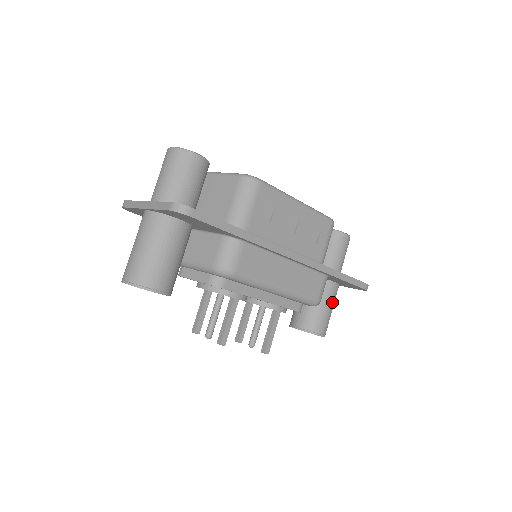
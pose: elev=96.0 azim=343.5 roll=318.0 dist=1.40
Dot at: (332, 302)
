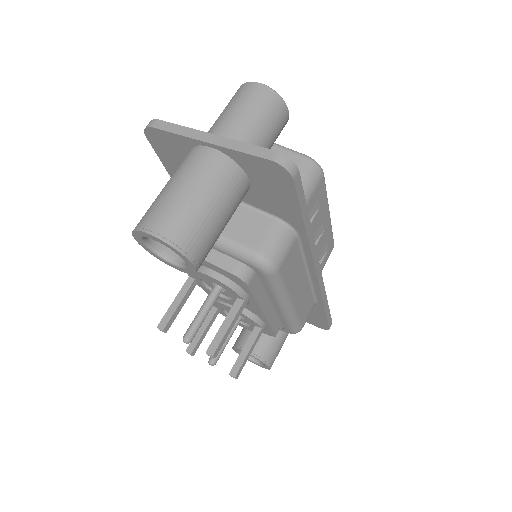
Dot at: occluded
